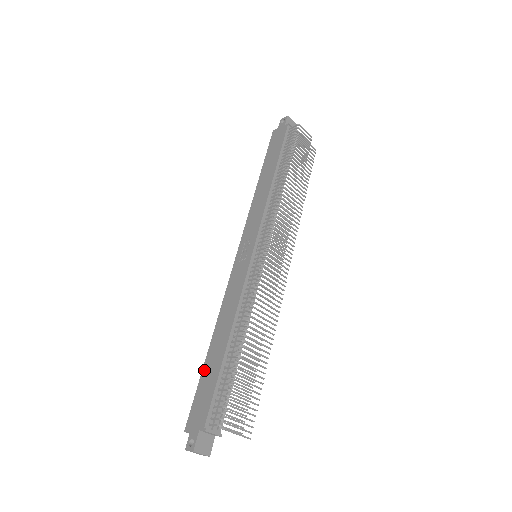
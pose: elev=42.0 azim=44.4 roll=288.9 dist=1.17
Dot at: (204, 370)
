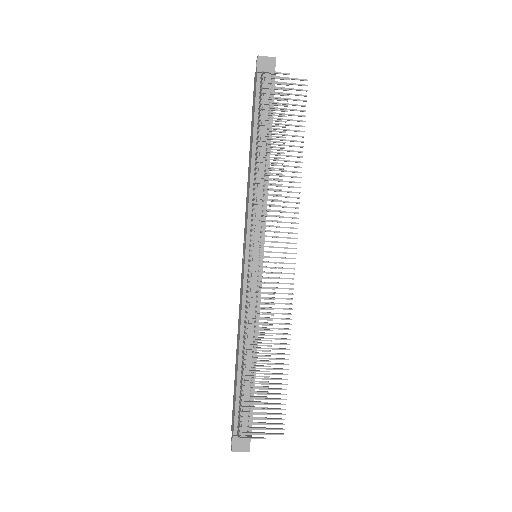
Dot at: occluded
